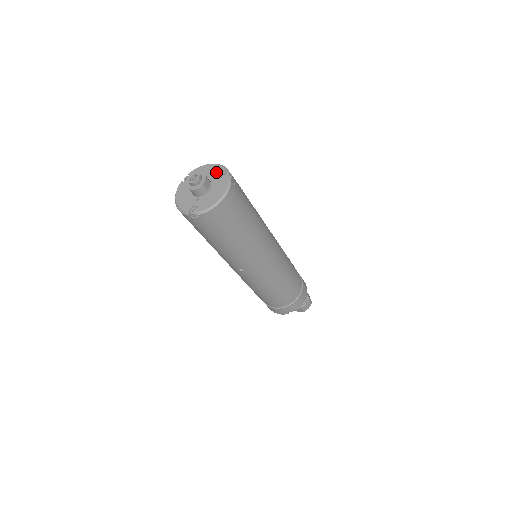
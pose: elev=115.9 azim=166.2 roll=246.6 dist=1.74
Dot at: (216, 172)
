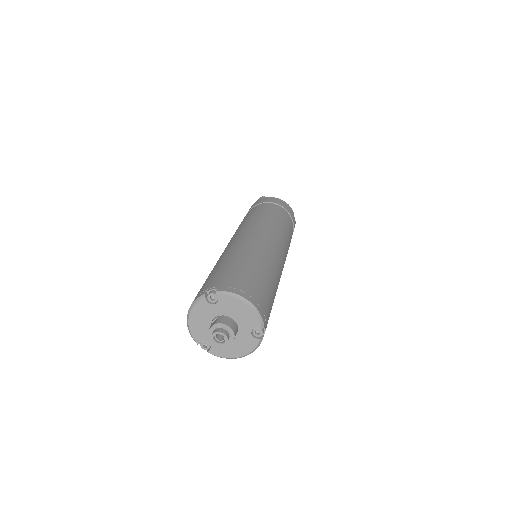
Dot at: (249, 323)
